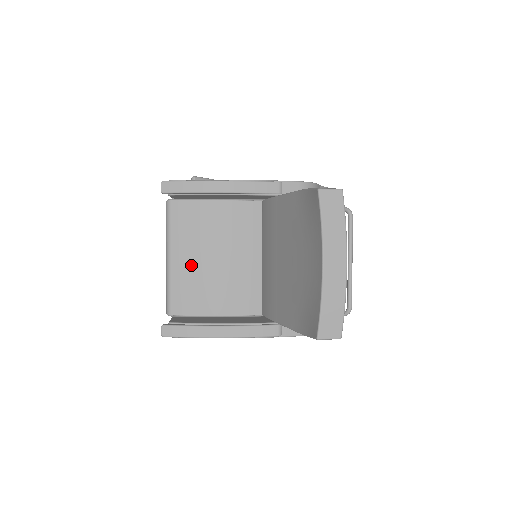
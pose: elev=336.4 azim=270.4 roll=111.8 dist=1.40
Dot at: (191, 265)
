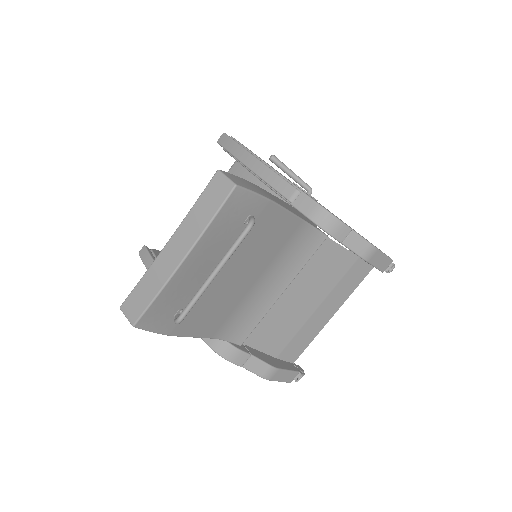
Dot at: occluded
